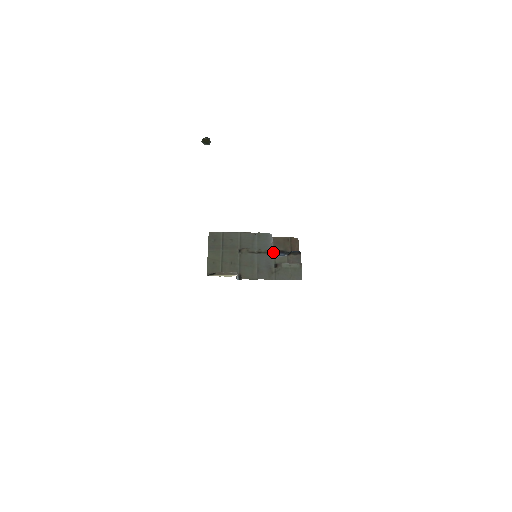
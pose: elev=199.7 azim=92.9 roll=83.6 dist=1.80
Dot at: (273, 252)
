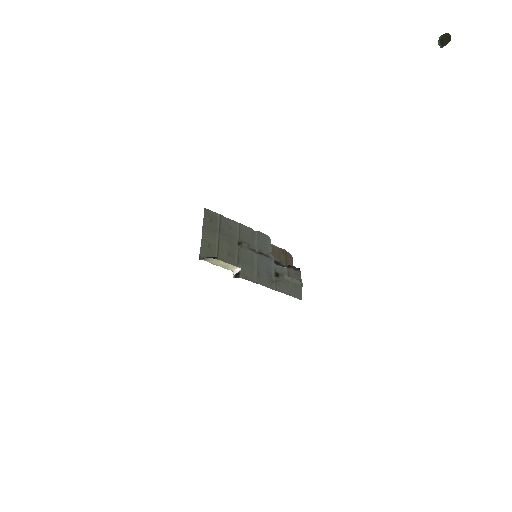
Dot at: occluded
